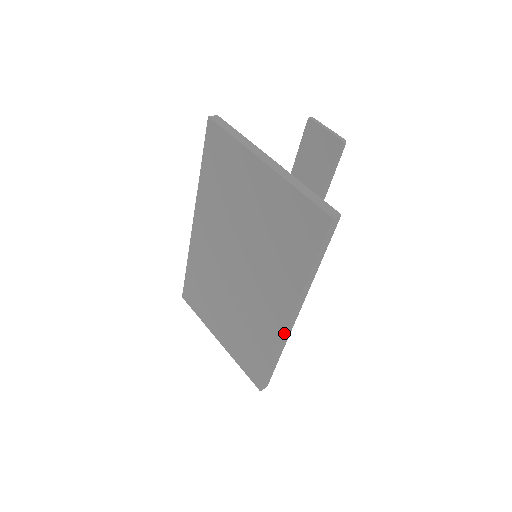
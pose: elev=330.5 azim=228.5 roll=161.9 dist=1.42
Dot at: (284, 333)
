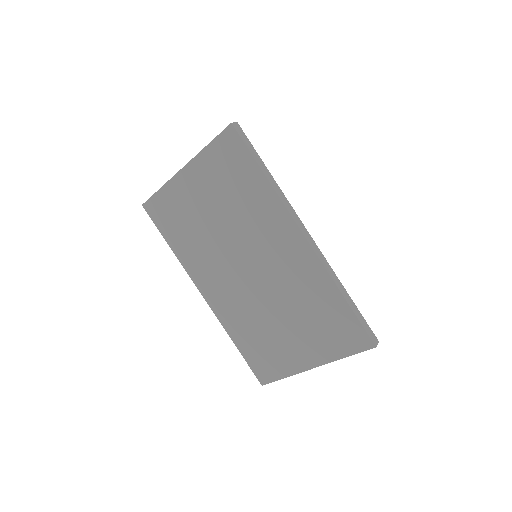
Dot at: (314, 252)
